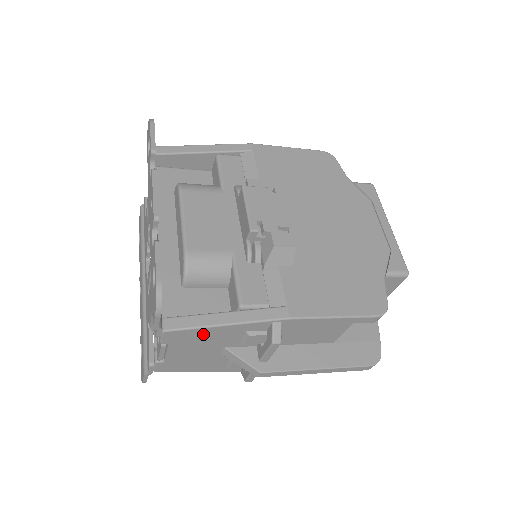
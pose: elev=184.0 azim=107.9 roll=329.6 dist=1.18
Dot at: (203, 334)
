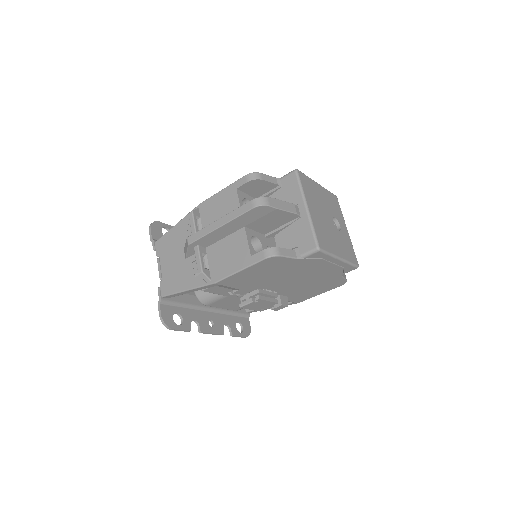
Dot at: (170, 238)
